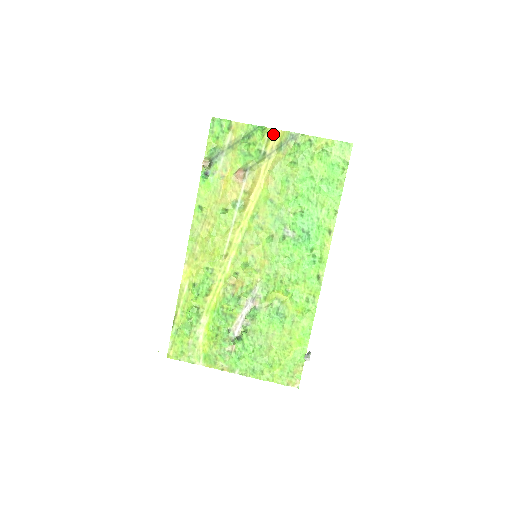
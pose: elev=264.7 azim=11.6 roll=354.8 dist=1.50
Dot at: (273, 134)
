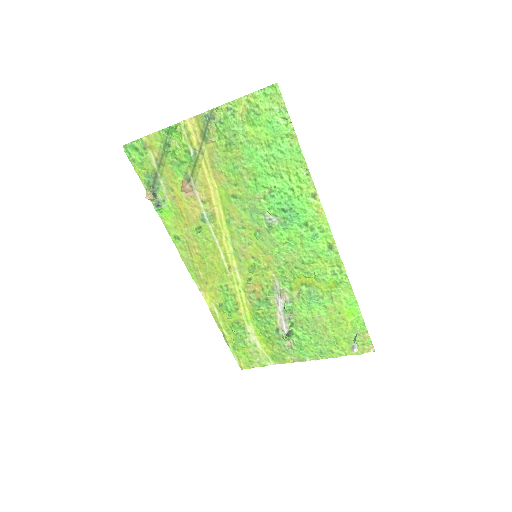
Dot at: (188, 126)
